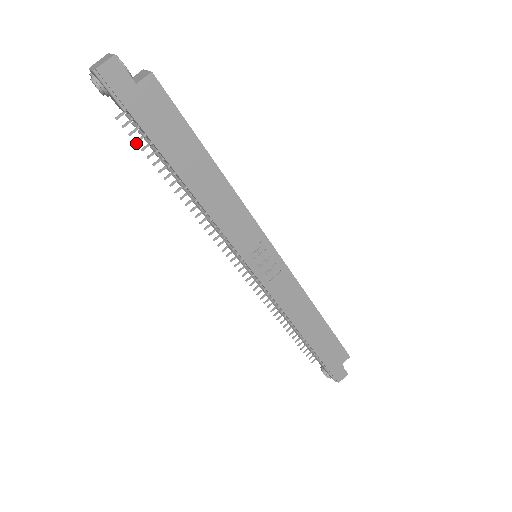
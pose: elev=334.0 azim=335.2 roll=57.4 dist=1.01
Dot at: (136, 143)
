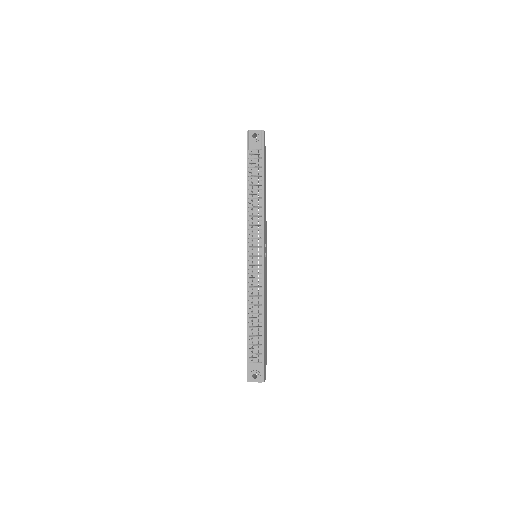
Dot at: (251, 164)
